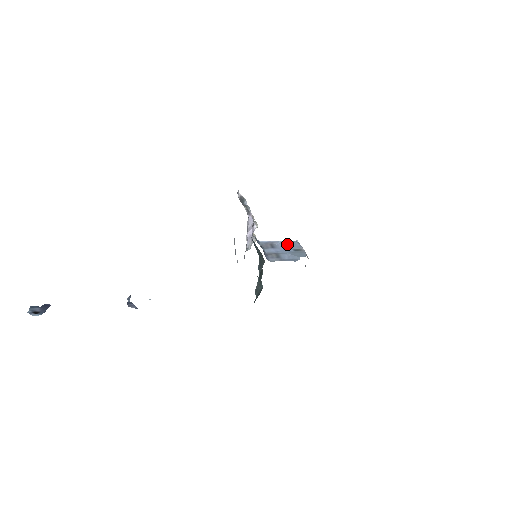
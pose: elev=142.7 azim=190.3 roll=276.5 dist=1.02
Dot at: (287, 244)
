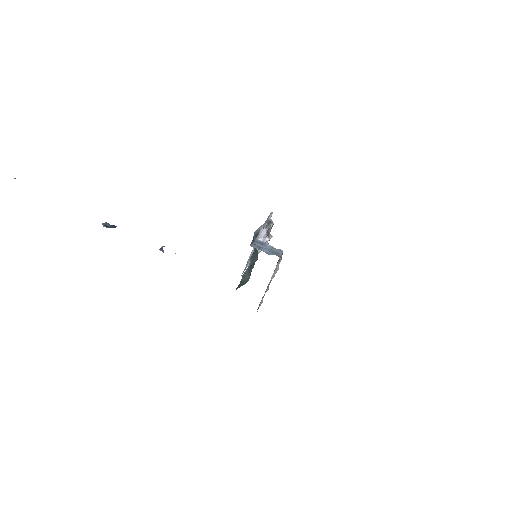
Dot at: (274, 248)
